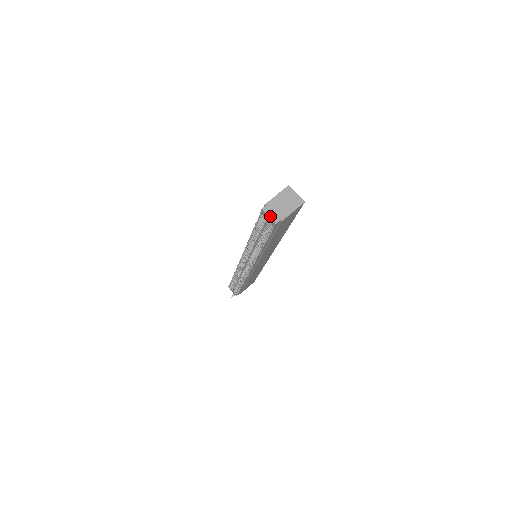
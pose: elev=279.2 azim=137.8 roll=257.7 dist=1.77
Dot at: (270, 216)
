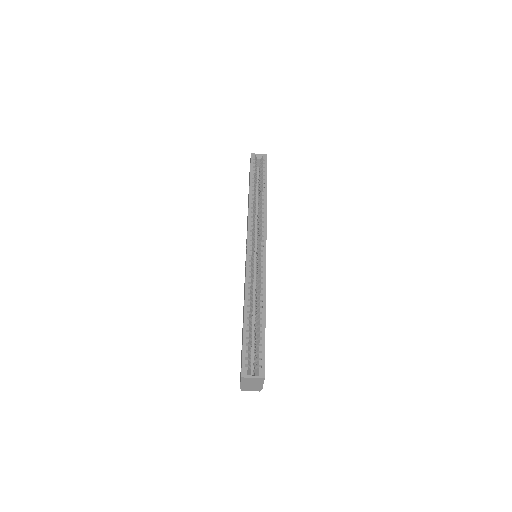
Dot at: occluded
